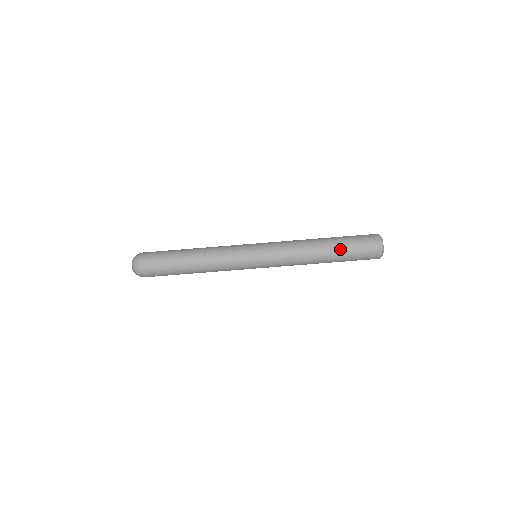
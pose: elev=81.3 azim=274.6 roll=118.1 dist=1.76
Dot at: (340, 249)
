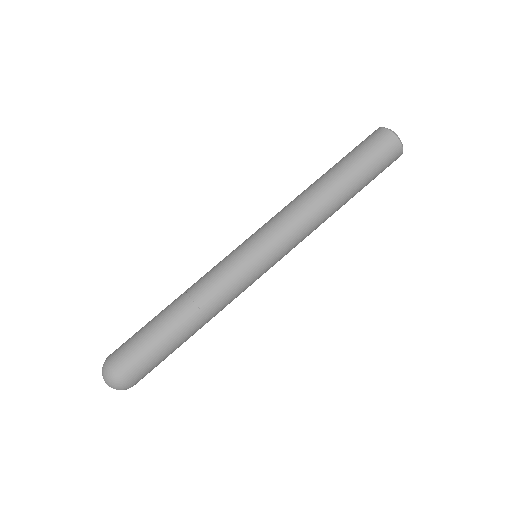
Dot at: (355, 178)
